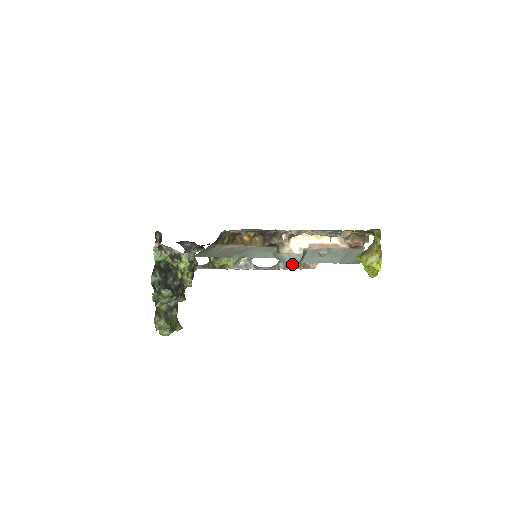
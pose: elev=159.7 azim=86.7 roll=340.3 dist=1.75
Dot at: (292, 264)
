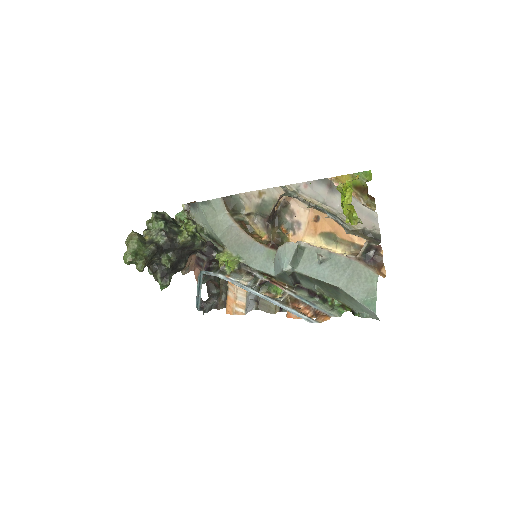
Dot at: (284, 262)
